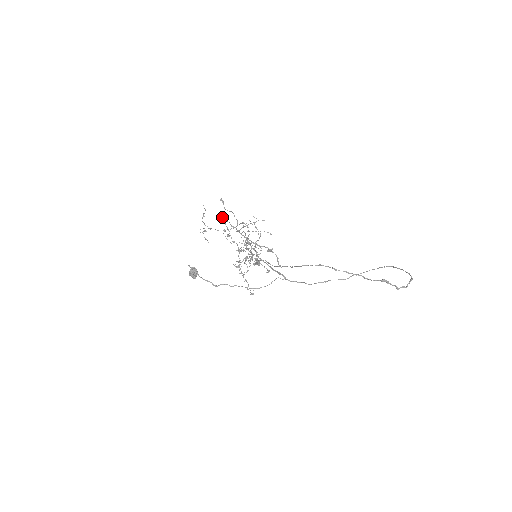
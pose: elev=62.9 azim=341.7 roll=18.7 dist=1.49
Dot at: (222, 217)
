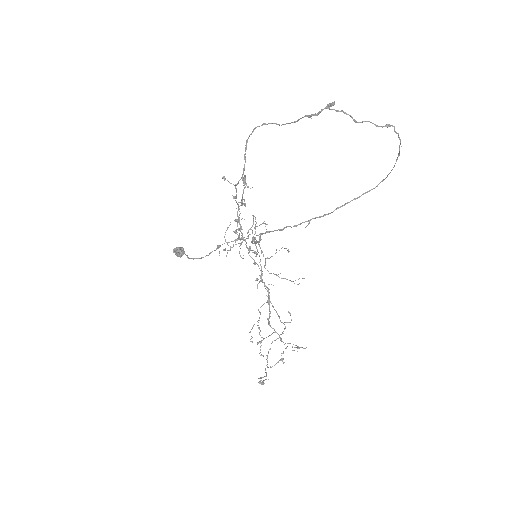
Dot at: occluded
